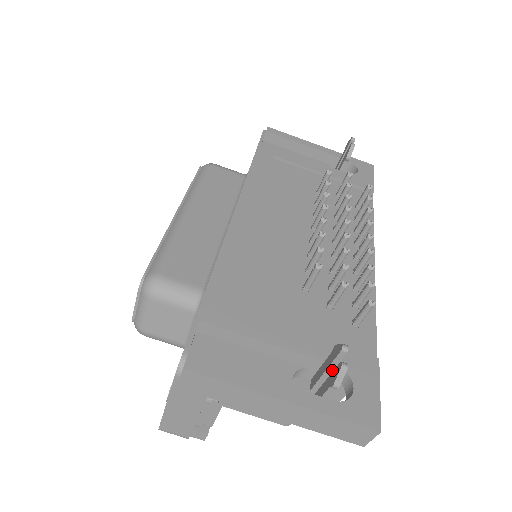
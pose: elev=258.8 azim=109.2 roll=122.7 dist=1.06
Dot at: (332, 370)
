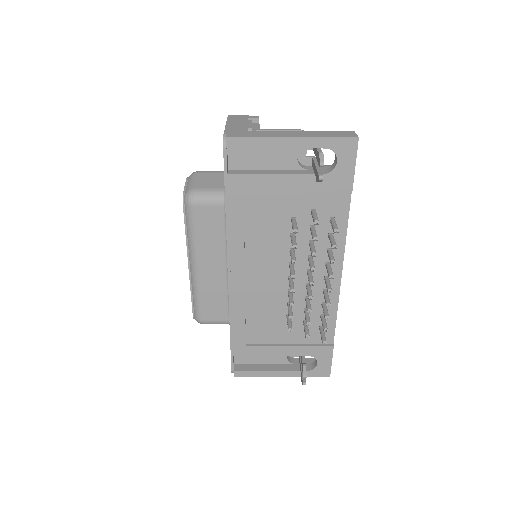
Dot at: occluded
